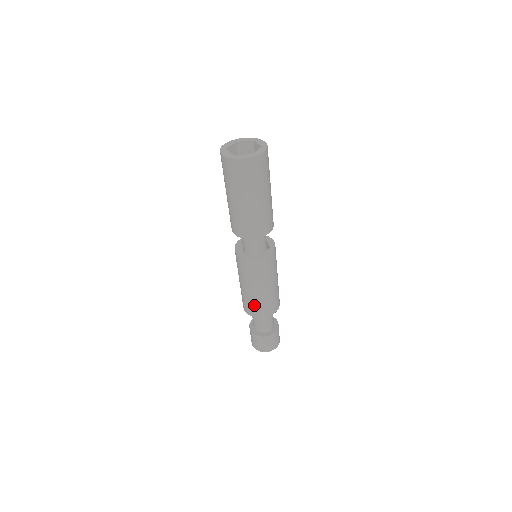
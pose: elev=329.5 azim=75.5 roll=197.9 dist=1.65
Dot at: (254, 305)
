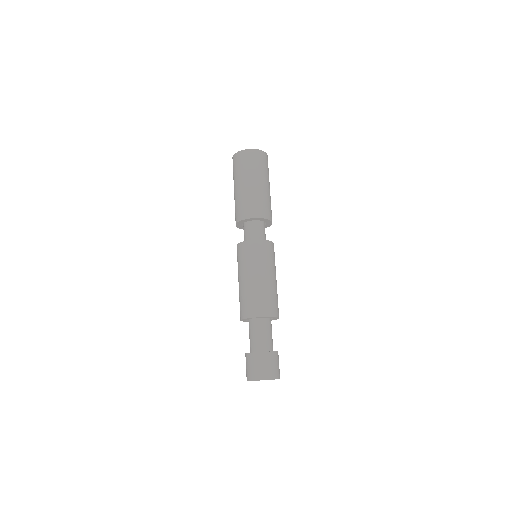
Dot at: (242, 301)
